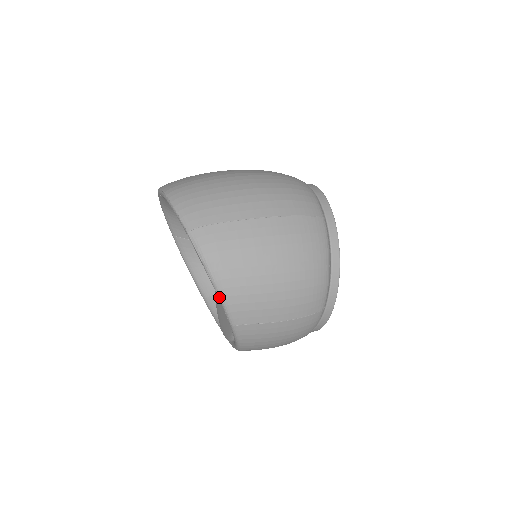
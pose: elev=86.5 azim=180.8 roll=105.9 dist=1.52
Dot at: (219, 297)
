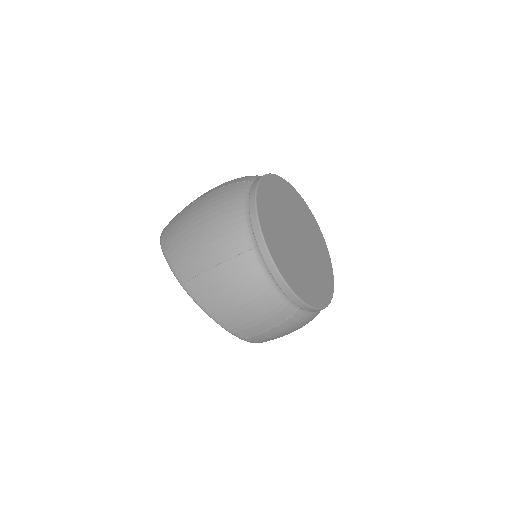
Dot at: occluded
